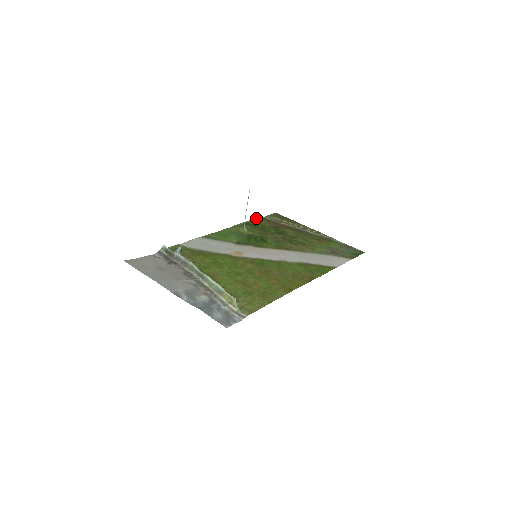
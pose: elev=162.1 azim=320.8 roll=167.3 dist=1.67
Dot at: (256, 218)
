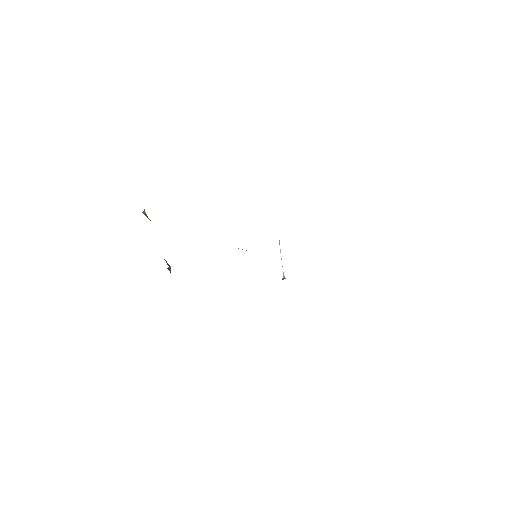
Dot at: occluded
